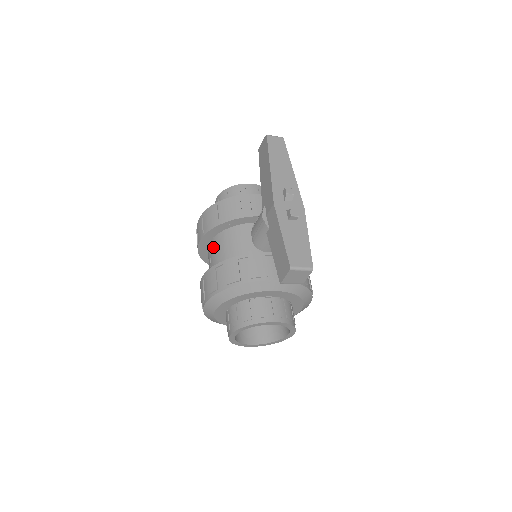
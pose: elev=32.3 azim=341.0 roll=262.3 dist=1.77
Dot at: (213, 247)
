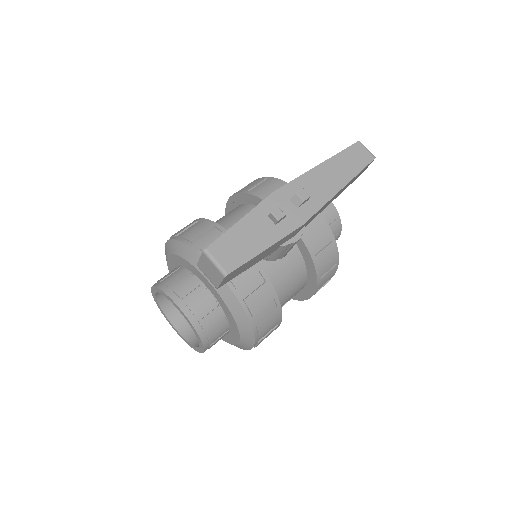
Dot at: occluded
